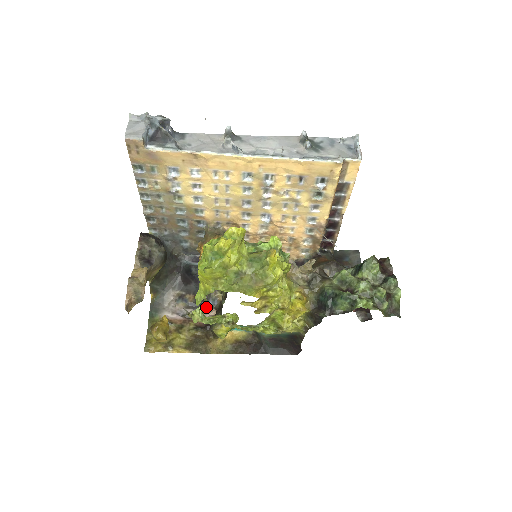
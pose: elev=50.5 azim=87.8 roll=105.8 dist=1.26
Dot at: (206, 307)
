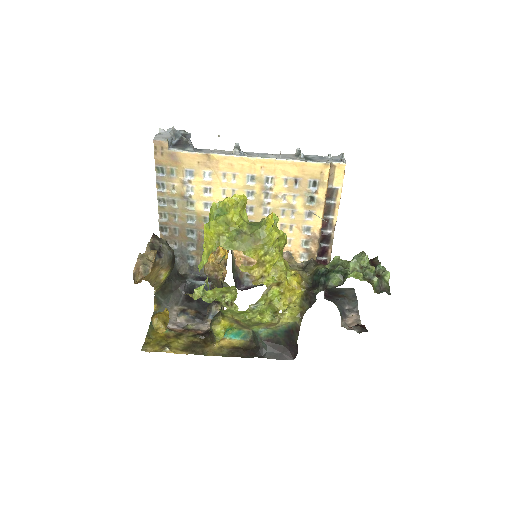
Dot at: (206, 321)
